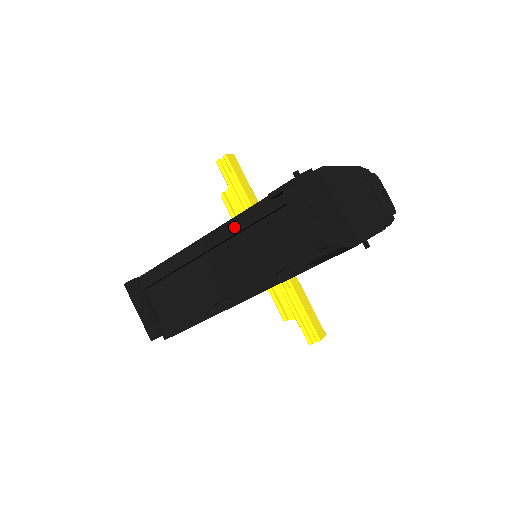
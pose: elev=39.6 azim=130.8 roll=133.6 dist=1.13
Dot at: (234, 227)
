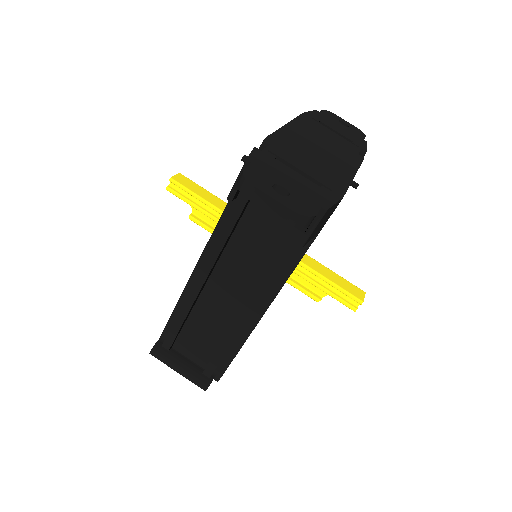
Dot at: (215, 247)
